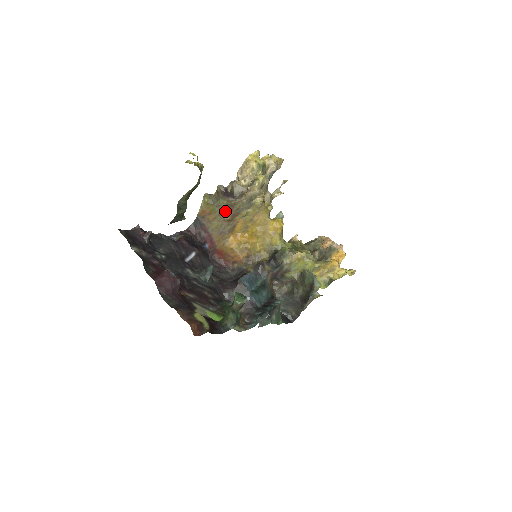
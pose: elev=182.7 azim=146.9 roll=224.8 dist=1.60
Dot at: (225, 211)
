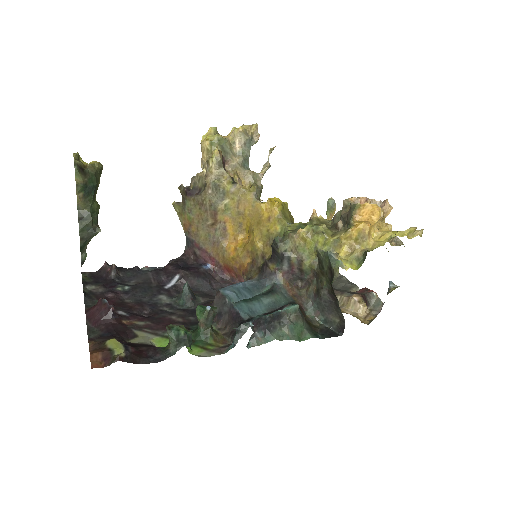
Dot at: (200, 214)
